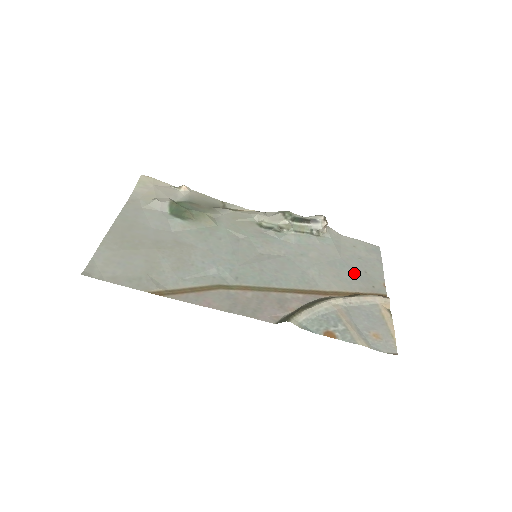
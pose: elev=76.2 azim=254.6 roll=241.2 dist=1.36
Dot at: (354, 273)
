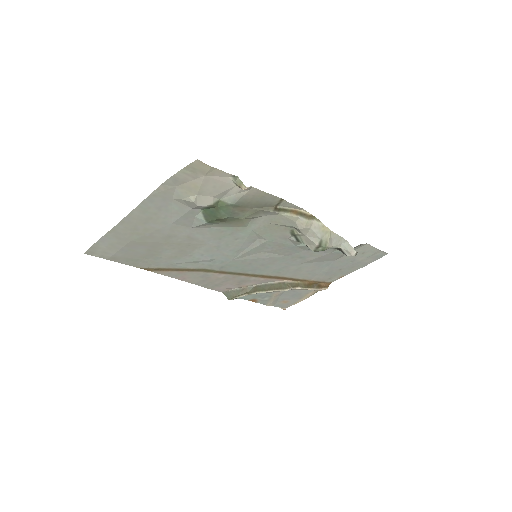
Dot at: (328, 270)
